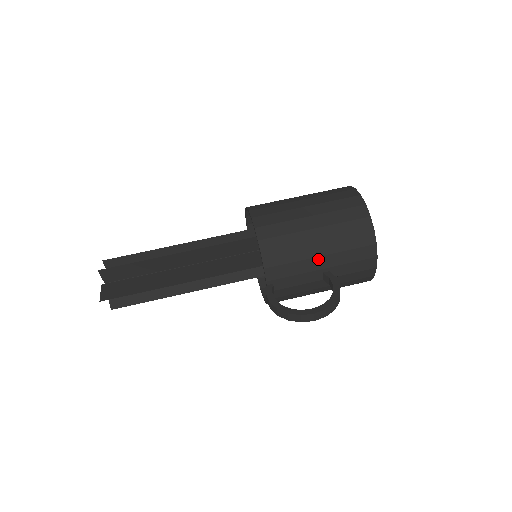
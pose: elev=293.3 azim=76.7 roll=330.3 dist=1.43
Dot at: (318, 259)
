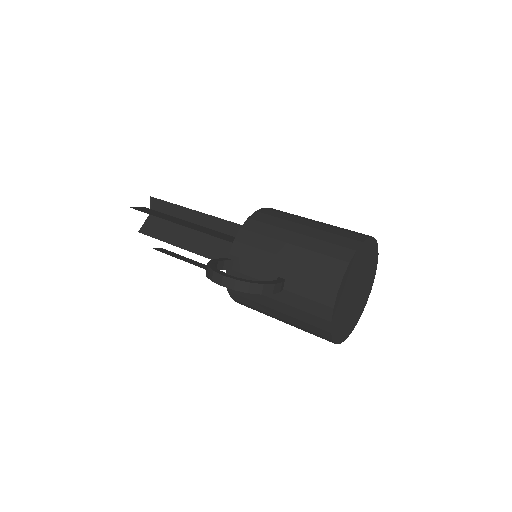
Dot at: (281, 259)
